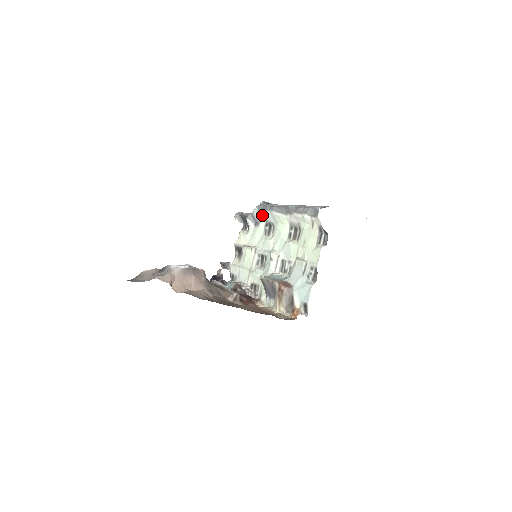
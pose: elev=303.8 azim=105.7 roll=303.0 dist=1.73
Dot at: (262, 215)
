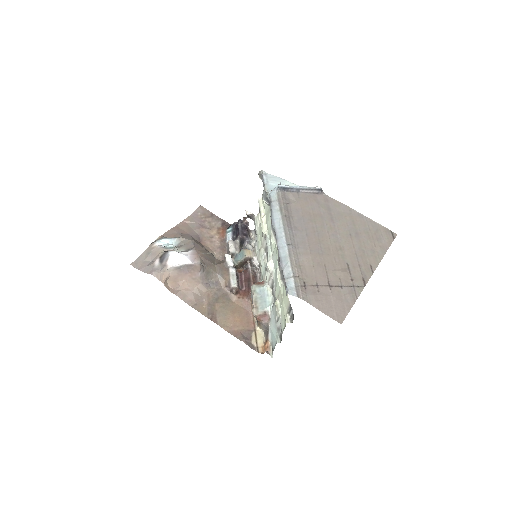
Dot at: (270, 210)
